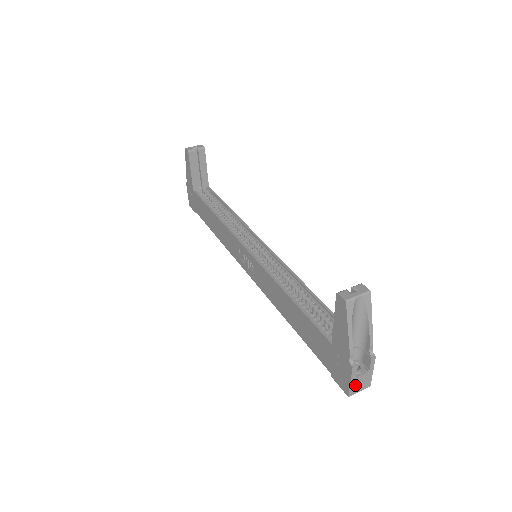
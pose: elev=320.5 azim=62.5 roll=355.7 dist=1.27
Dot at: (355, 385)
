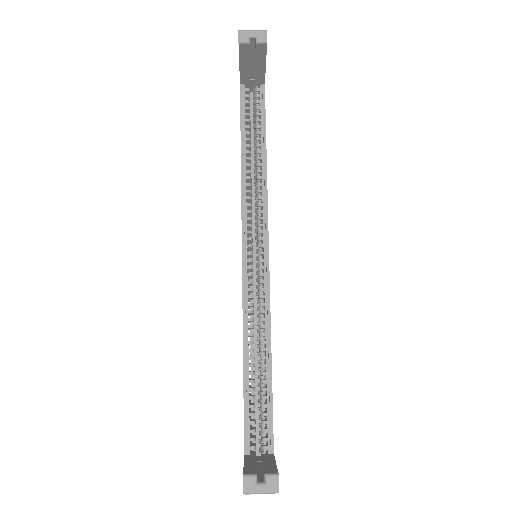
Dot at: occluded
